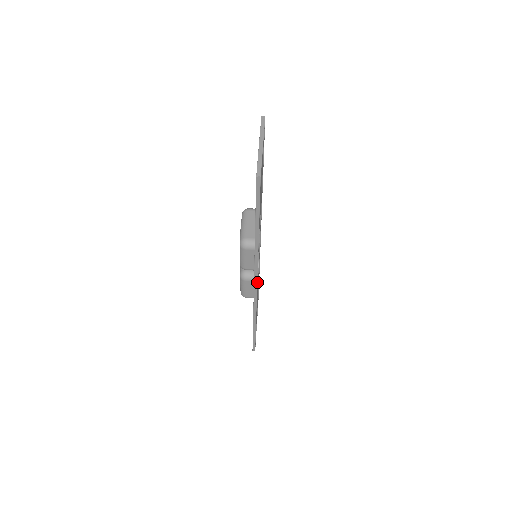
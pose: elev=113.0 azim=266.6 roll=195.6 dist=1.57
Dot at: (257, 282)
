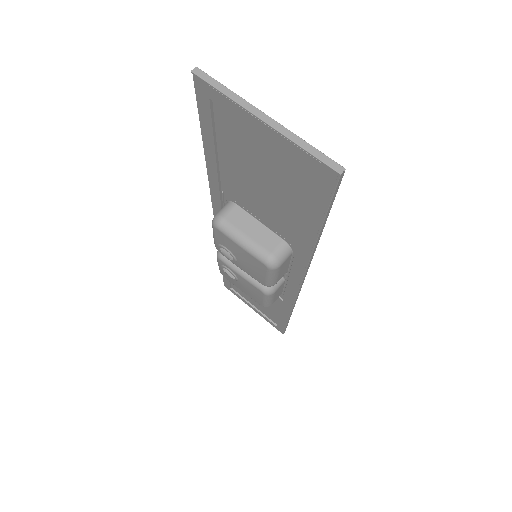
Dot at: occluded
